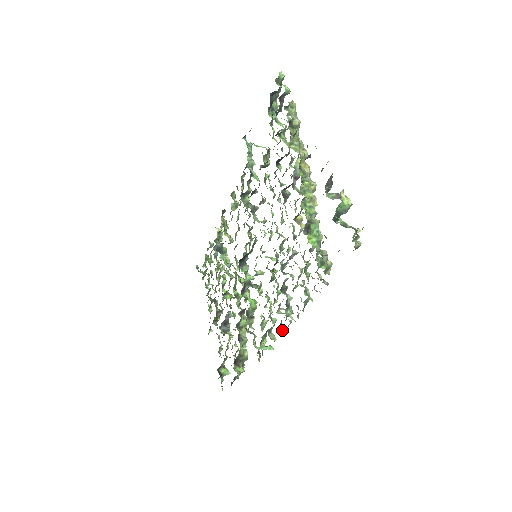
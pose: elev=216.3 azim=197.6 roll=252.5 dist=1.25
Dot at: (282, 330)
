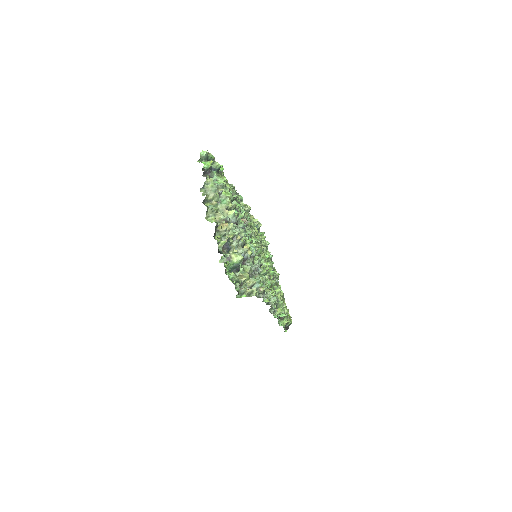
Dot at: (274, 310)
